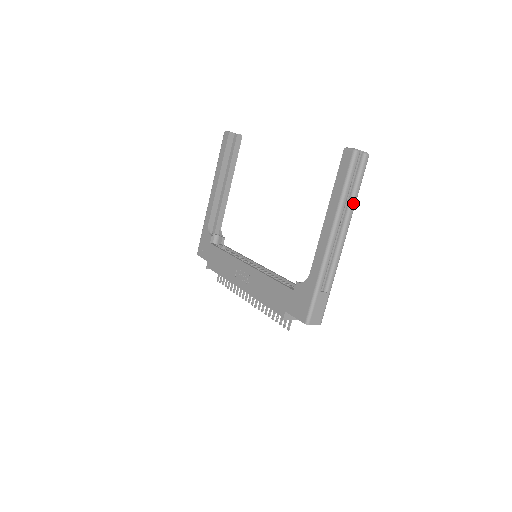
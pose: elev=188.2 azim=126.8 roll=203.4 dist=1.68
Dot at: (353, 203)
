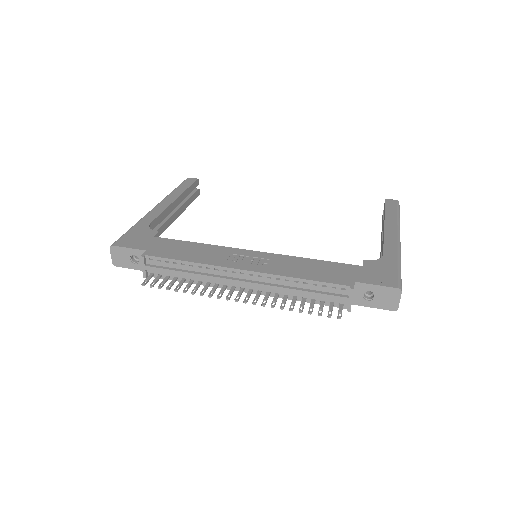
Dot at: occluded
